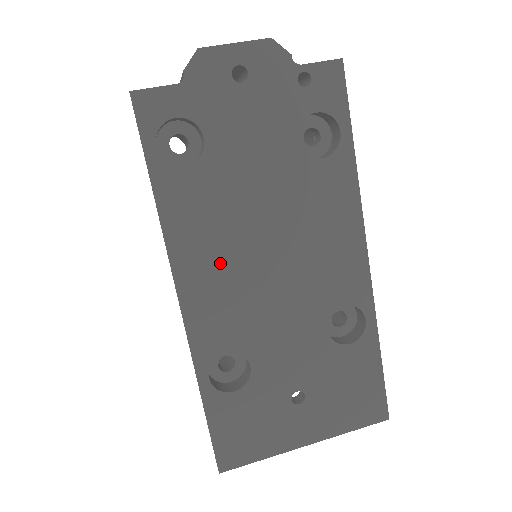
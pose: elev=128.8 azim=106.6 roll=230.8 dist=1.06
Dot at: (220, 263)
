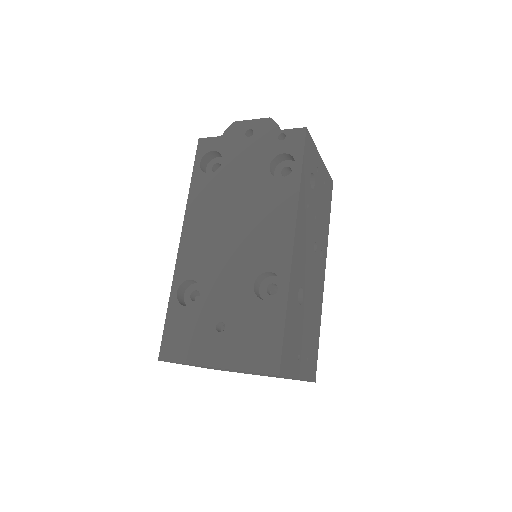
Dot at: (207, 225)
